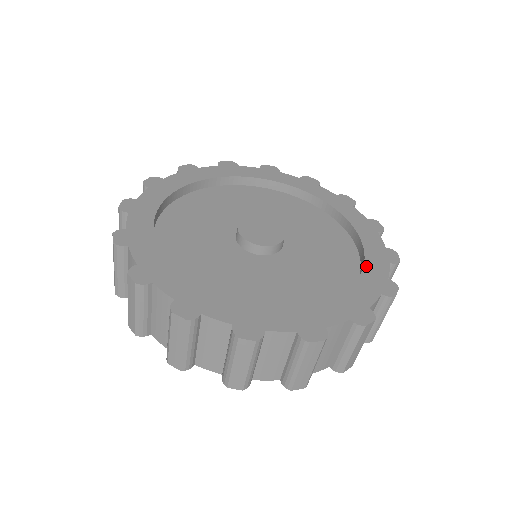
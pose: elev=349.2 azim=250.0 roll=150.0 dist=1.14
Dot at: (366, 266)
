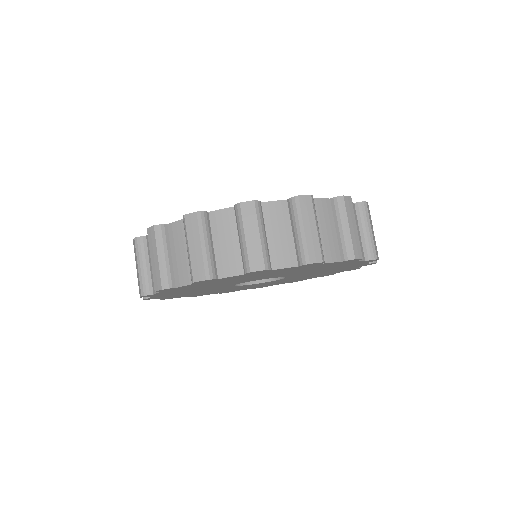
Dot at: occluded
